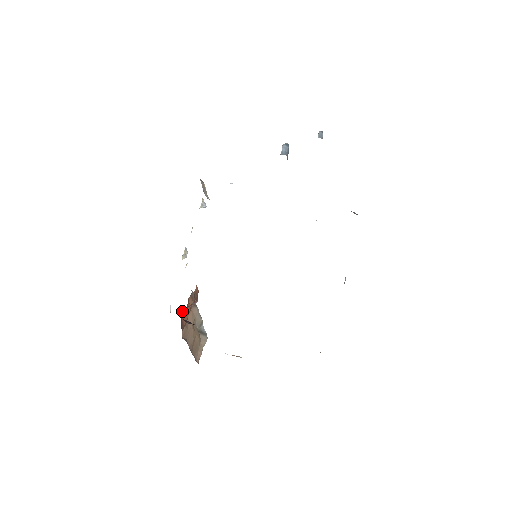
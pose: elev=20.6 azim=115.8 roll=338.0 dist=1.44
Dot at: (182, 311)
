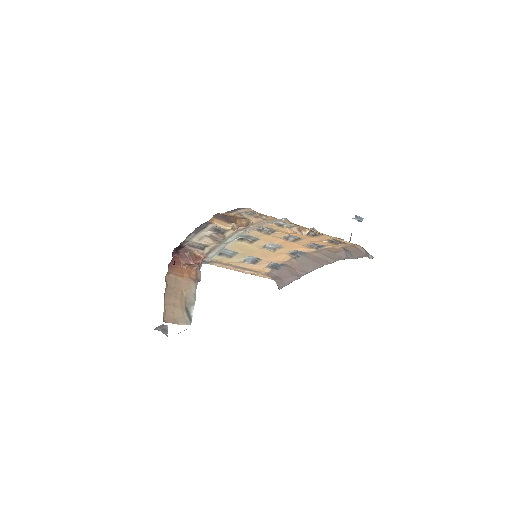
Dot at: (178, 258)
